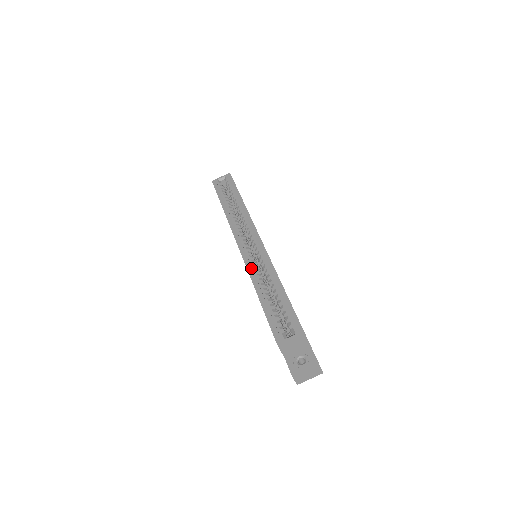
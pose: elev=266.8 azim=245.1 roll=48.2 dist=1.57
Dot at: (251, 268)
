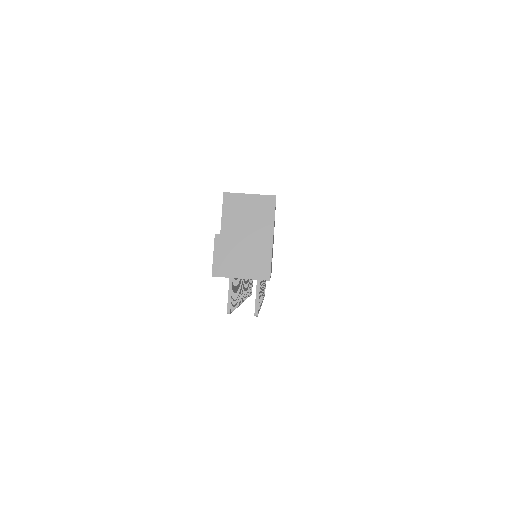
Dot at: occluded
